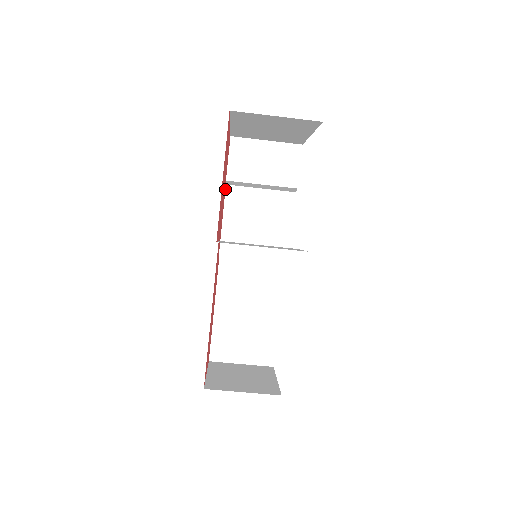
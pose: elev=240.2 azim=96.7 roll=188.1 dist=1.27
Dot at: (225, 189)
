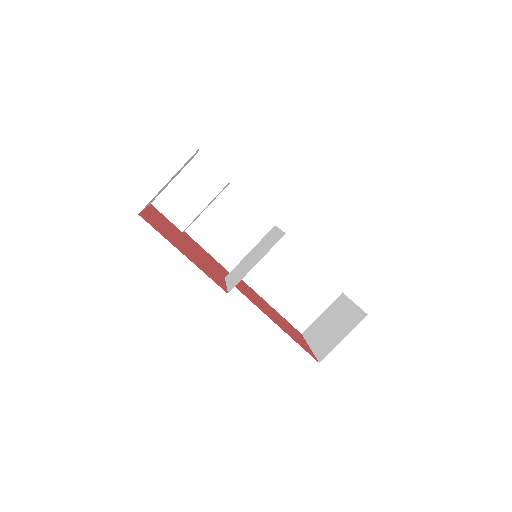
Dot at: occluded
